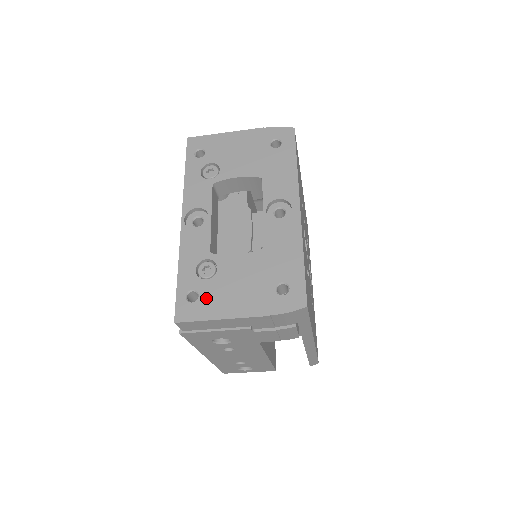
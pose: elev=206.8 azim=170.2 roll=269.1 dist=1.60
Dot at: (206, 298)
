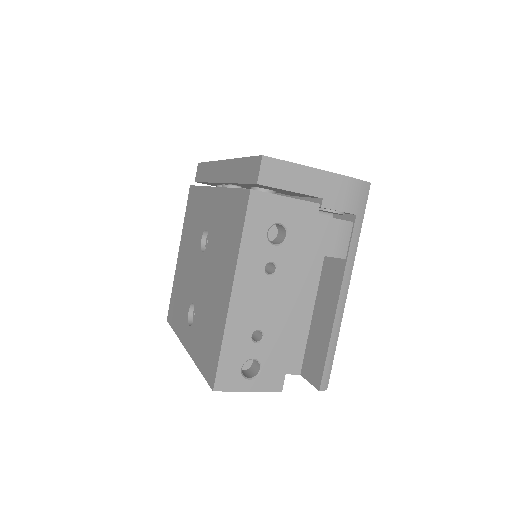
Dot at: occluded
